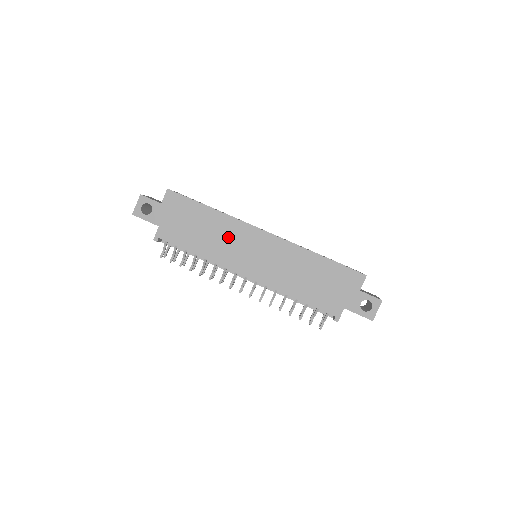
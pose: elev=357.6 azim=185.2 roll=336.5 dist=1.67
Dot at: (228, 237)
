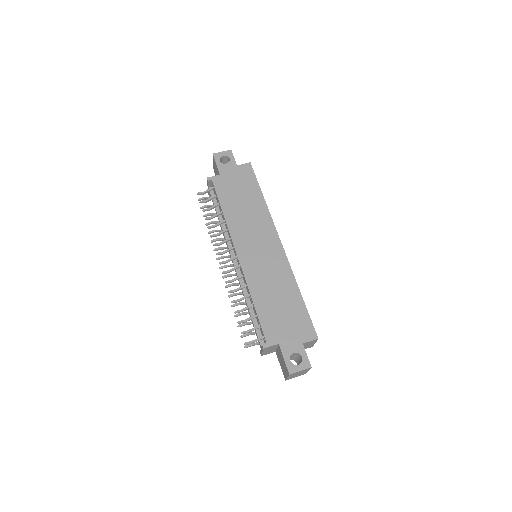
Dot at: (254, 222)
